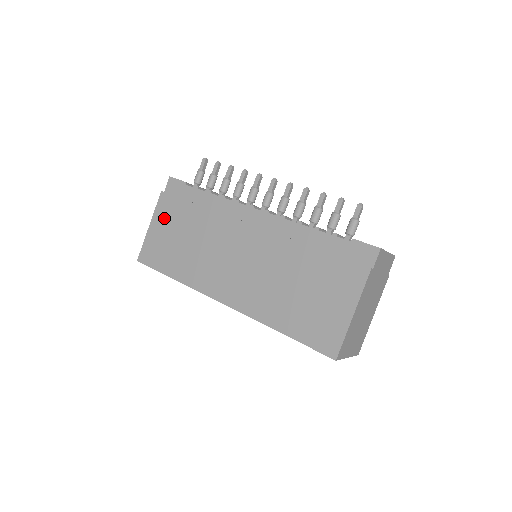
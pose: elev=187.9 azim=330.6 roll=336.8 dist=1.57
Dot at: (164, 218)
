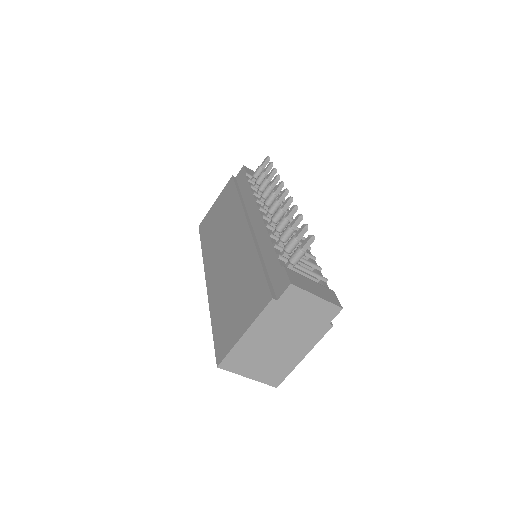
Dot at: (222, 198)
